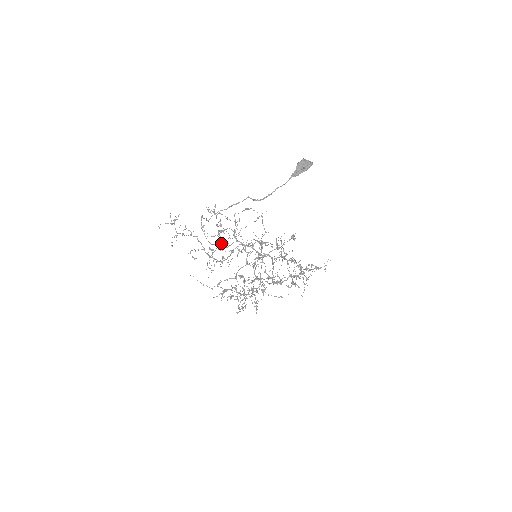
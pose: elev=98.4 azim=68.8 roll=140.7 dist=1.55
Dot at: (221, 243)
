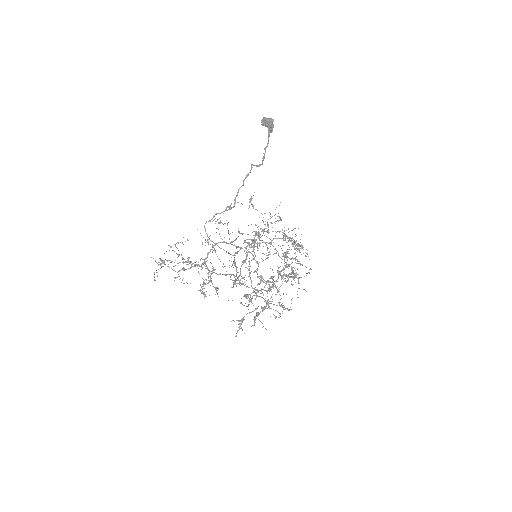
Dot at: (220, 261)
